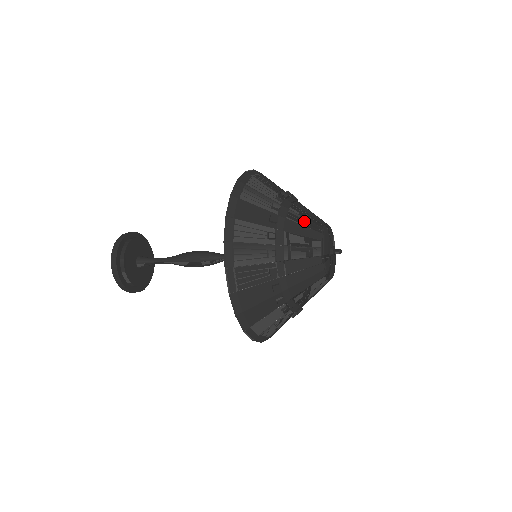
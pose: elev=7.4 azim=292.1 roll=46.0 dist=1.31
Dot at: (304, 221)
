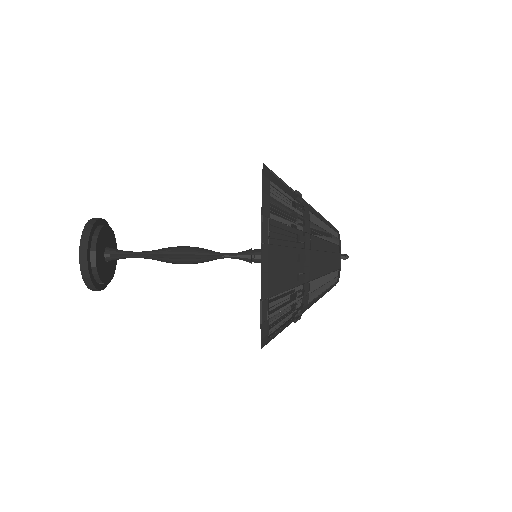
Dot at: (321, 215)
